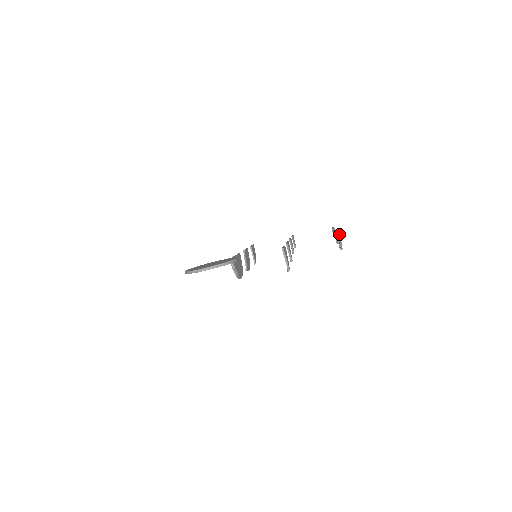
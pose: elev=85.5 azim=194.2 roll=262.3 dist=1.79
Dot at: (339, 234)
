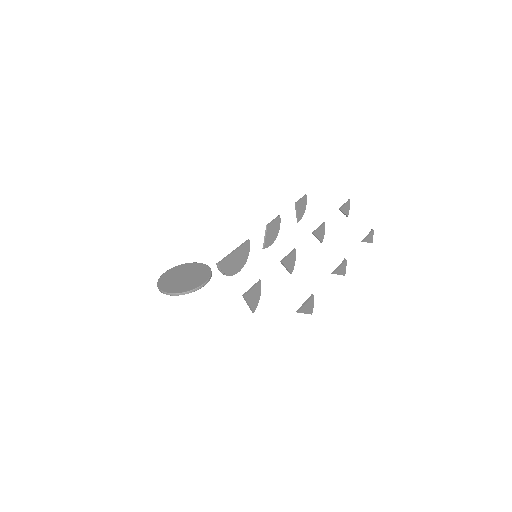
Dot at: (297, 312)
